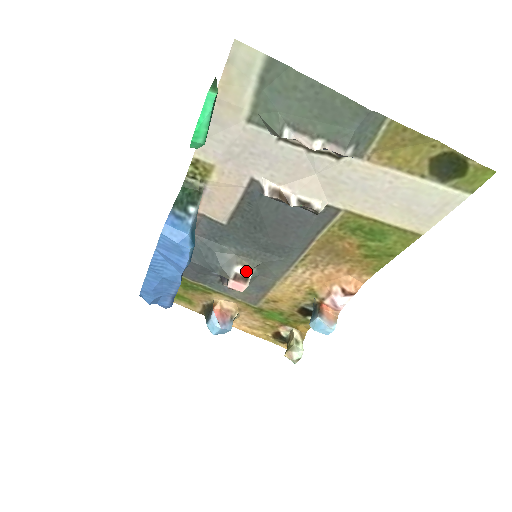
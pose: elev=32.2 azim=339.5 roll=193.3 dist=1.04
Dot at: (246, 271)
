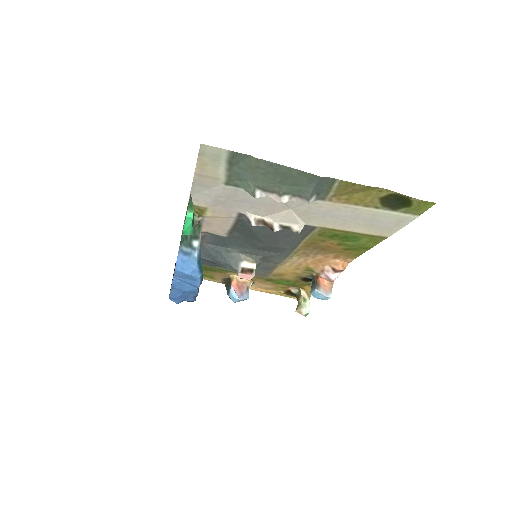
Dot at: (251, 265)
